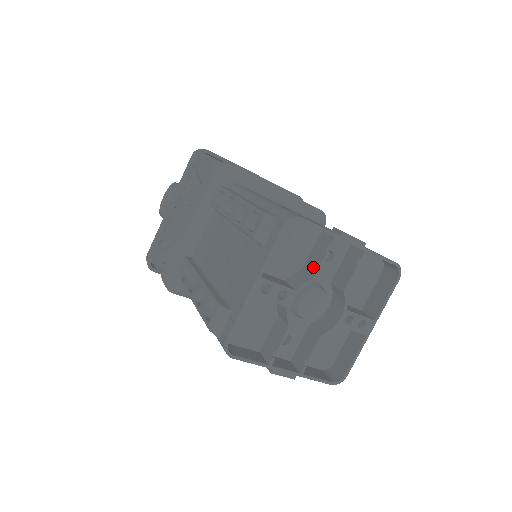
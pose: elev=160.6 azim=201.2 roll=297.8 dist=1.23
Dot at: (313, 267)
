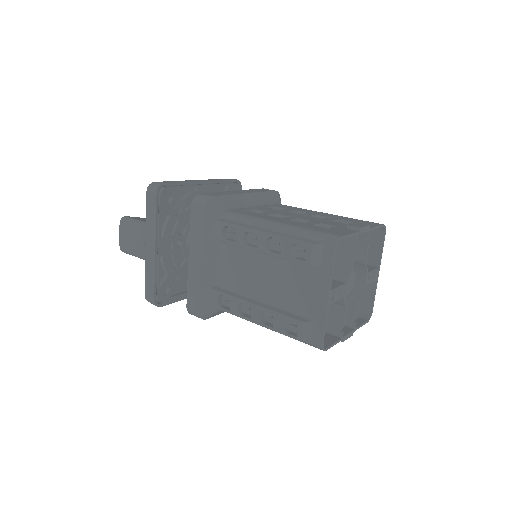
Dot at: (347, 260)
